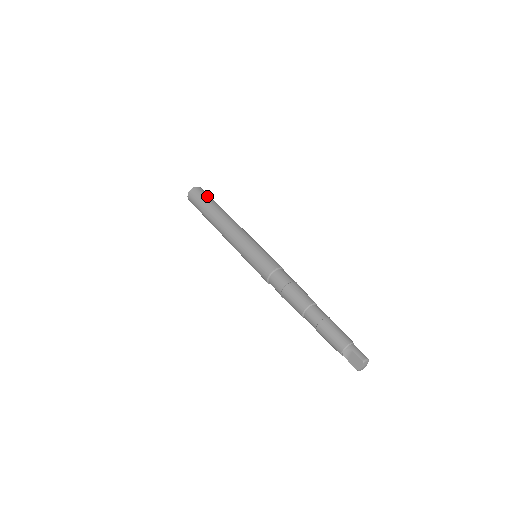
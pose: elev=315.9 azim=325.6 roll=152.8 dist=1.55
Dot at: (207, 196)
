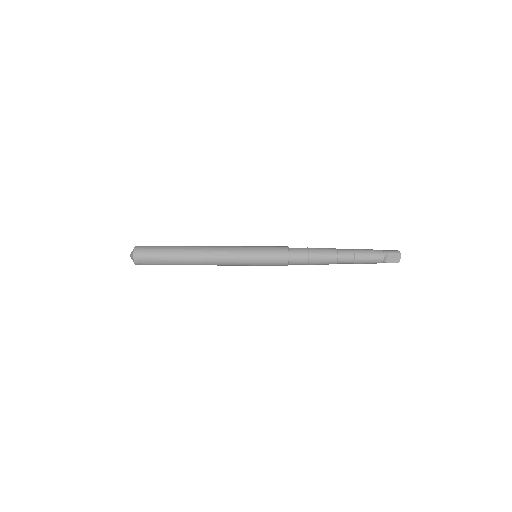
Dot at: (157, 246)
